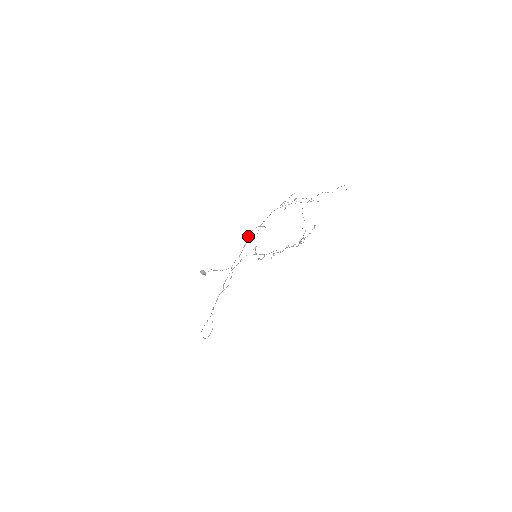
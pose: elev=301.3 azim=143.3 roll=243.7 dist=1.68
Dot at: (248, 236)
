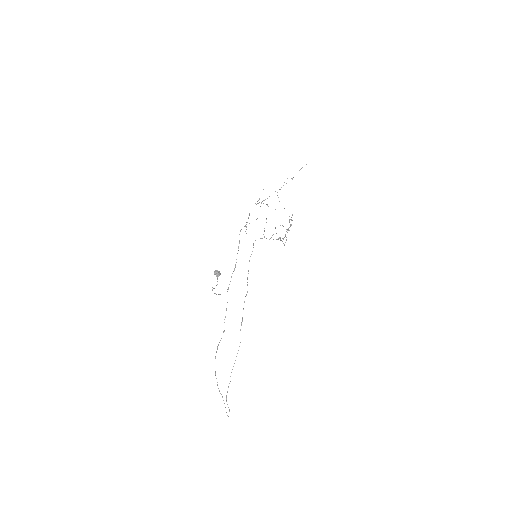
Dot at: occluded
